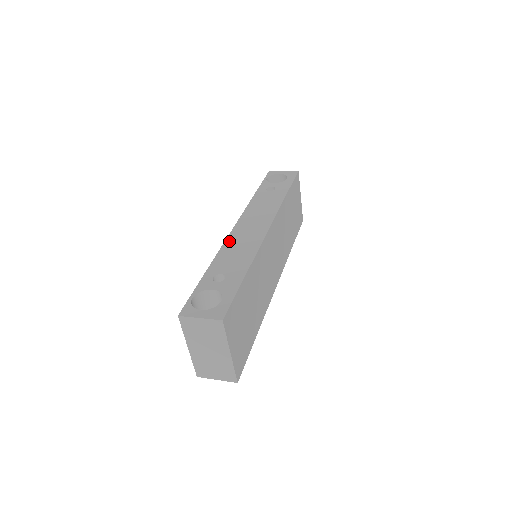
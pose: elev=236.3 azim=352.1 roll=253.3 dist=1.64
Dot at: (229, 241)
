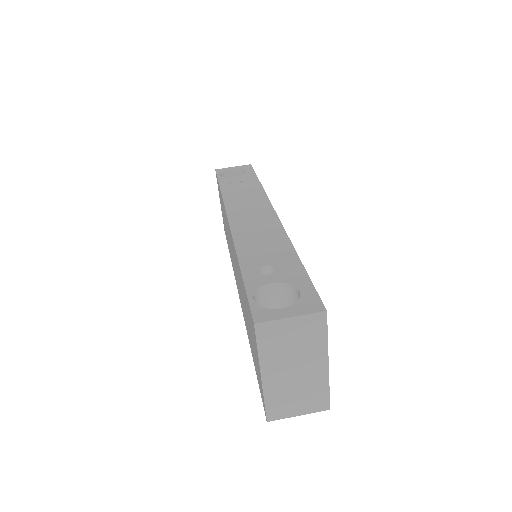
Dot at: (238, 233)
